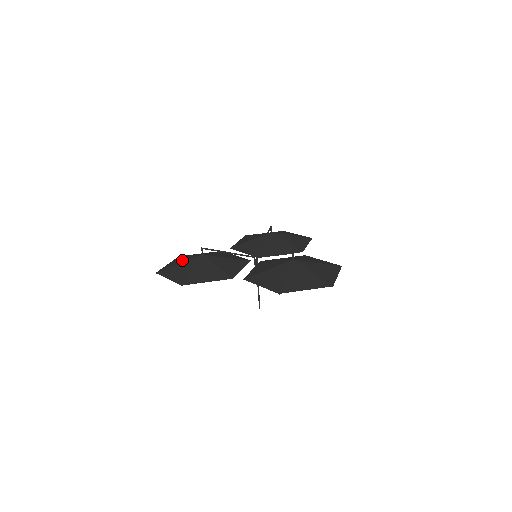
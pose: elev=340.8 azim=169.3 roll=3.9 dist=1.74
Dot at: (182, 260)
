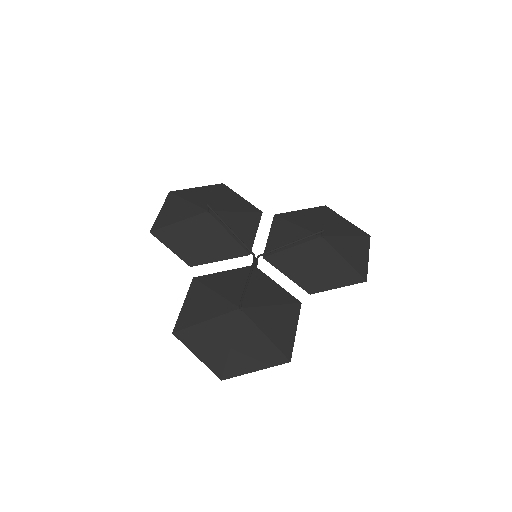
Dot at: (199, 197)
